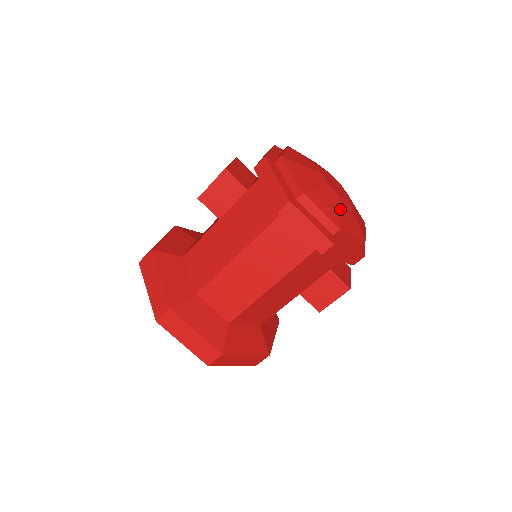
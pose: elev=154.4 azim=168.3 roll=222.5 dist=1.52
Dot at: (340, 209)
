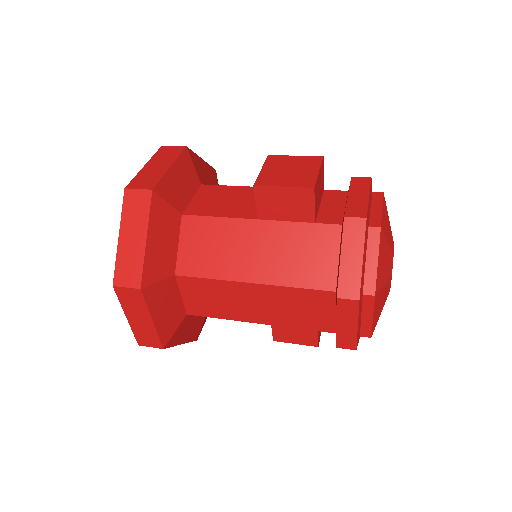
Dot at: (382, 309)
